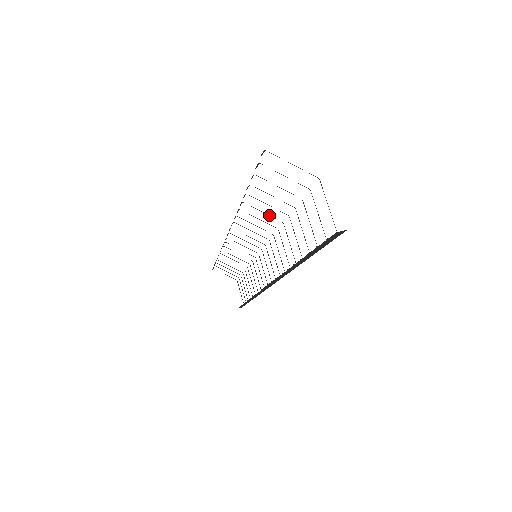
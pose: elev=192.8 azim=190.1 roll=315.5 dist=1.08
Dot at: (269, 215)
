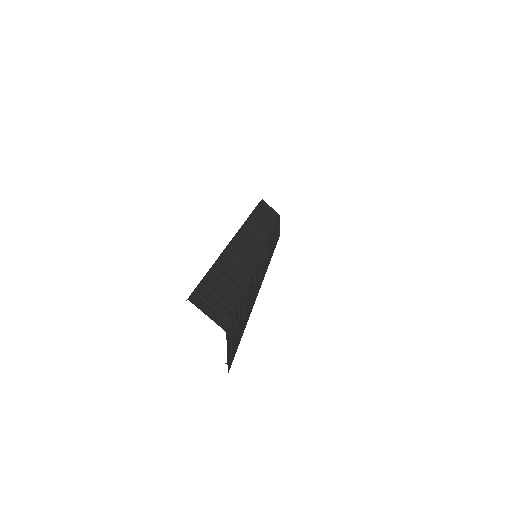
Dot at: (240, 271)
